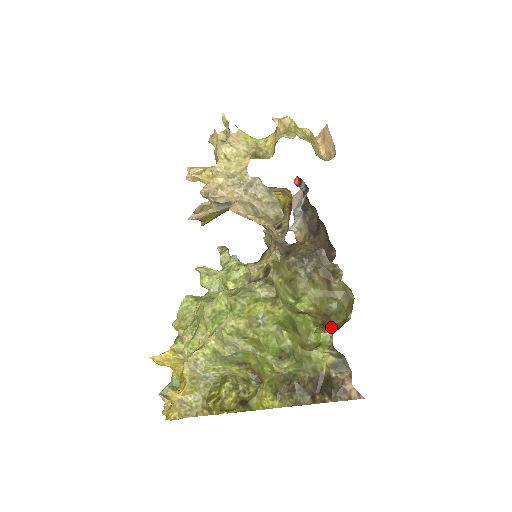
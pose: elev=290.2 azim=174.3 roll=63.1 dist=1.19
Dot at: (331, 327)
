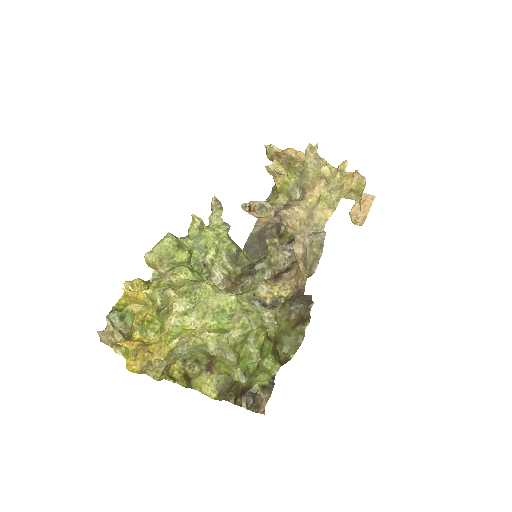
Dot at: (278, 358)
